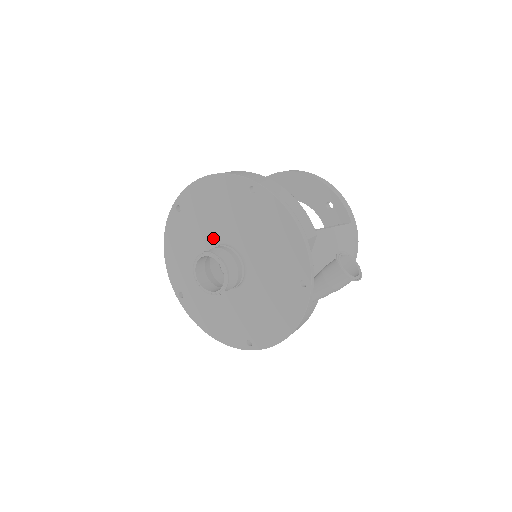
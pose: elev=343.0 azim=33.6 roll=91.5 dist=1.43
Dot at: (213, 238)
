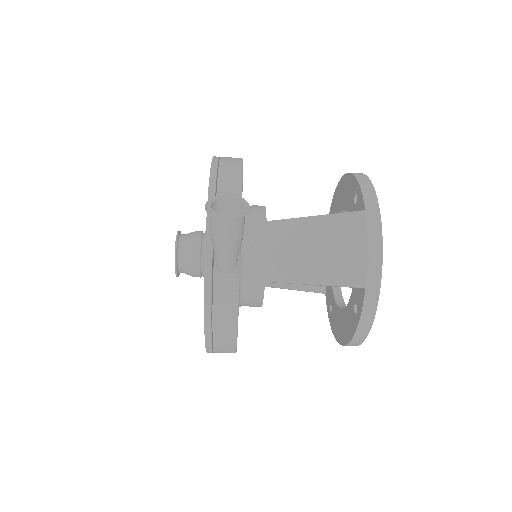
Dot at: occluded
